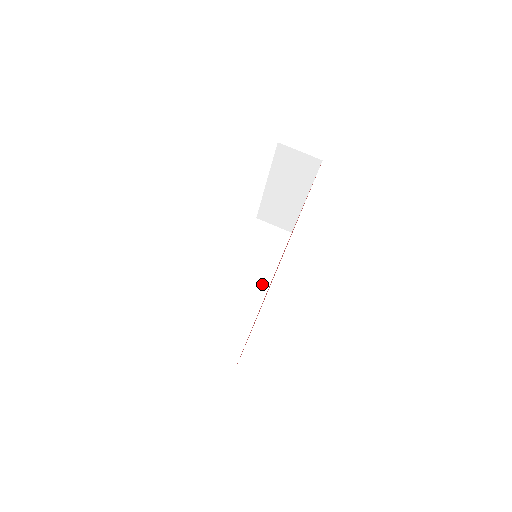
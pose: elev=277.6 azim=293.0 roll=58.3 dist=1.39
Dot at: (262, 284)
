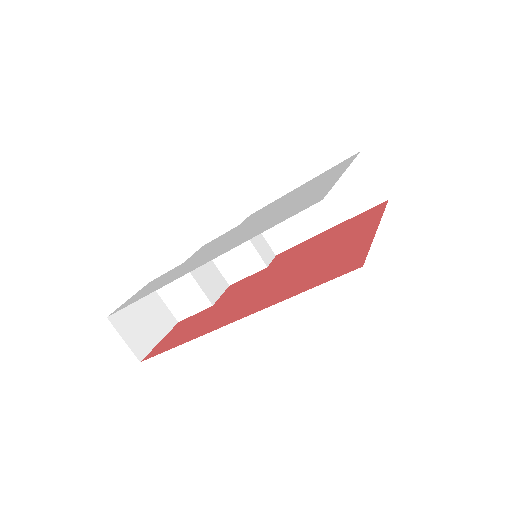
Dot at: (303, 232)
